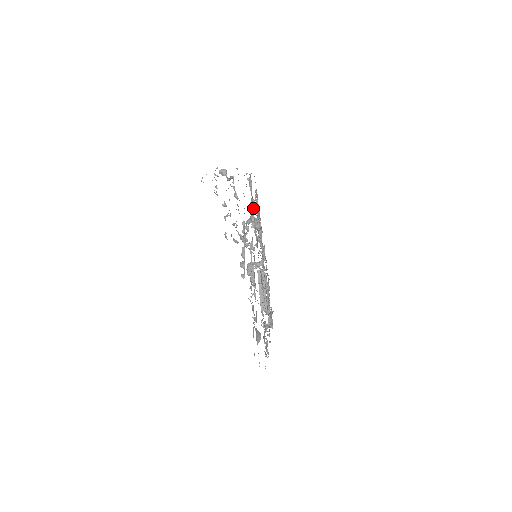
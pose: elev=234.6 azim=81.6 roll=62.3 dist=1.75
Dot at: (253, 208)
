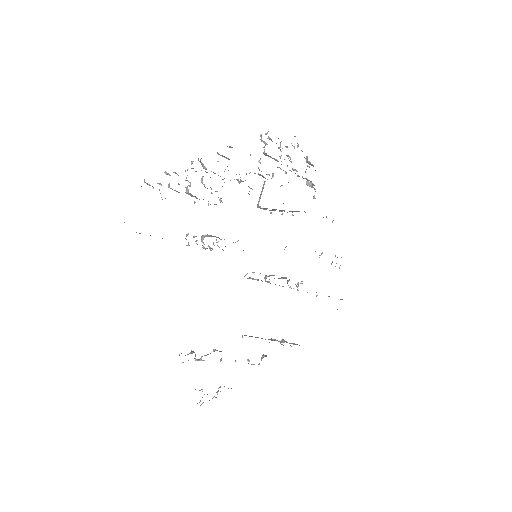
Dot at: occluded
